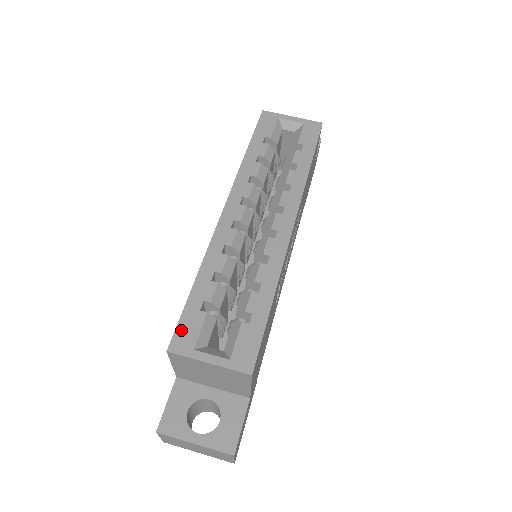
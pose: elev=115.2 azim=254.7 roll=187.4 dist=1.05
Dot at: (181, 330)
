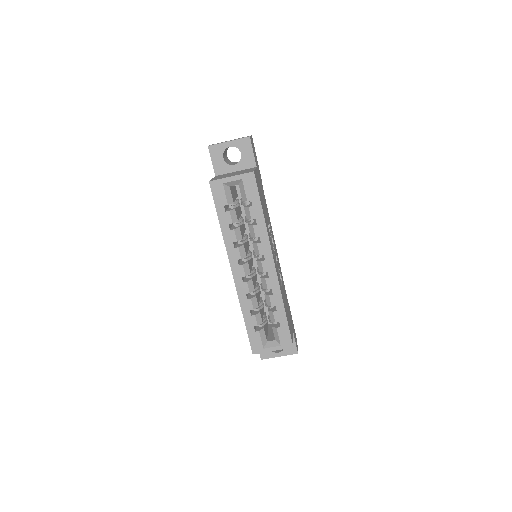
Dot at: (253, 344)
